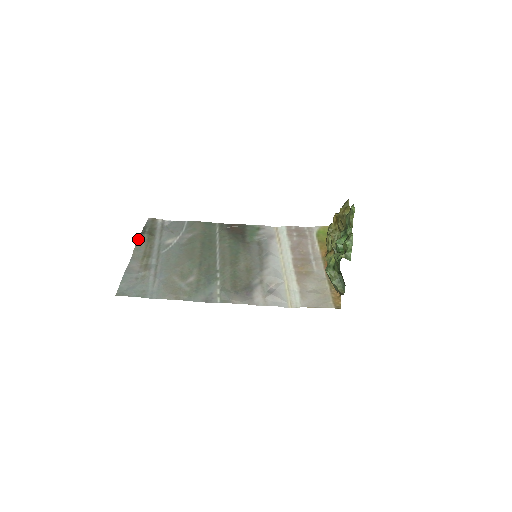
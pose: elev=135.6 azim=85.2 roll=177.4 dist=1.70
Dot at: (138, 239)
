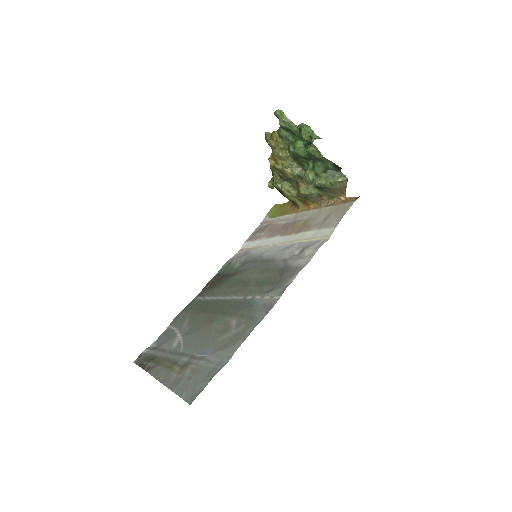
Dot at: (146, 371)
